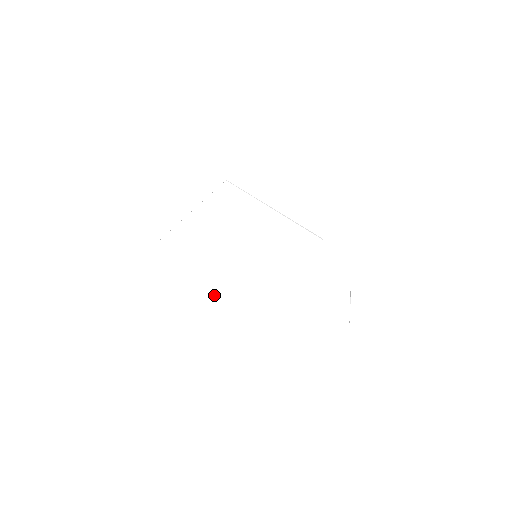
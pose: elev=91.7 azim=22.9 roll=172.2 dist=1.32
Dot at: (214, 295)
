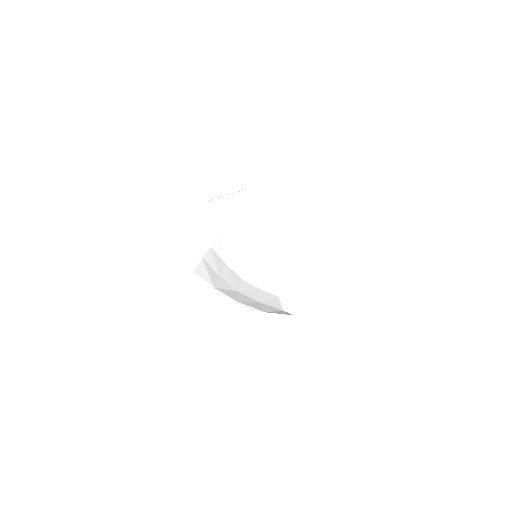
Dot at: (255, 298)
